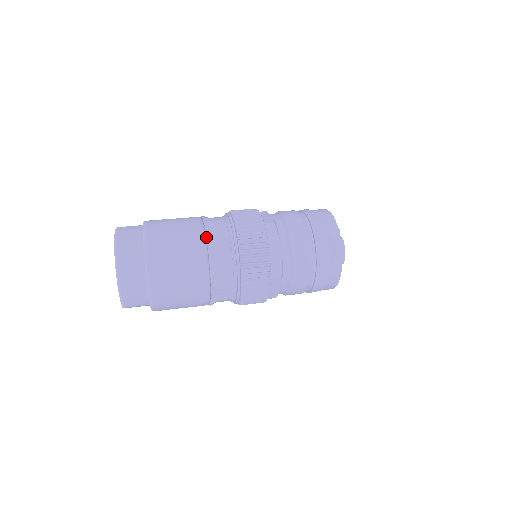
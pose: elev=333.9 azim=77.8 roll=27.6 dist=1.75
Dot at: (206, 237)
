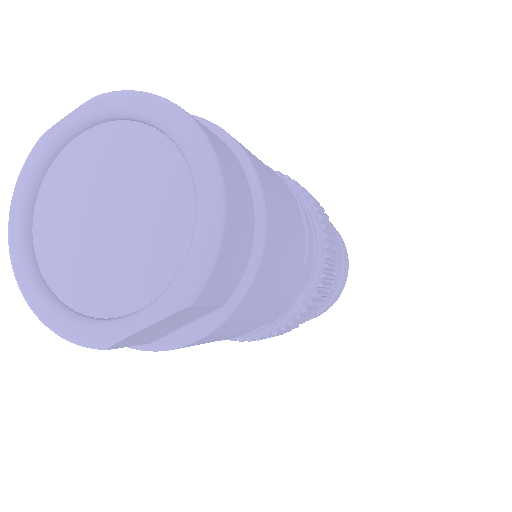
Dot at: occluded
